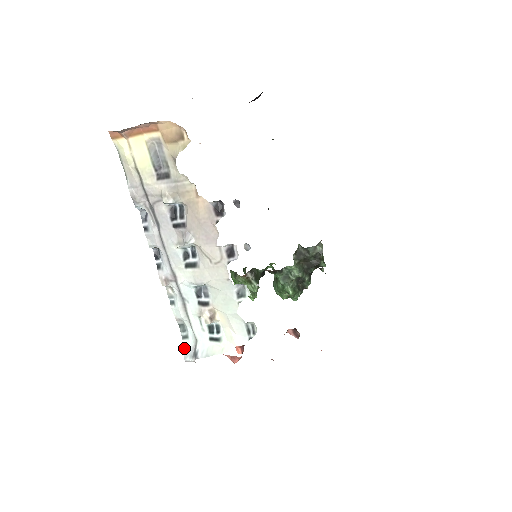
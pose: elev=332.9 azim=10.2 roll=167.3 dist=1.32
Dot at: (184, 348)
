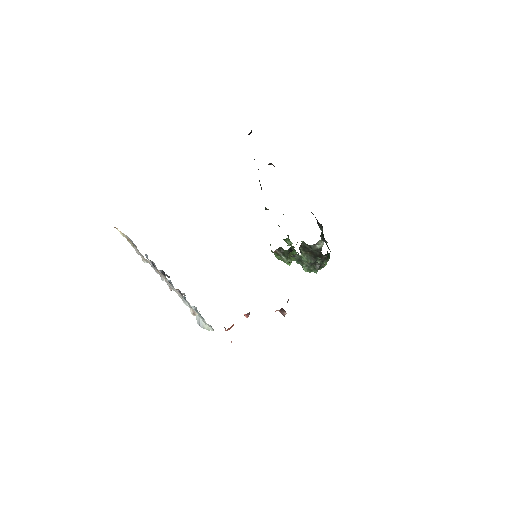
Dot at: (196, 318)
